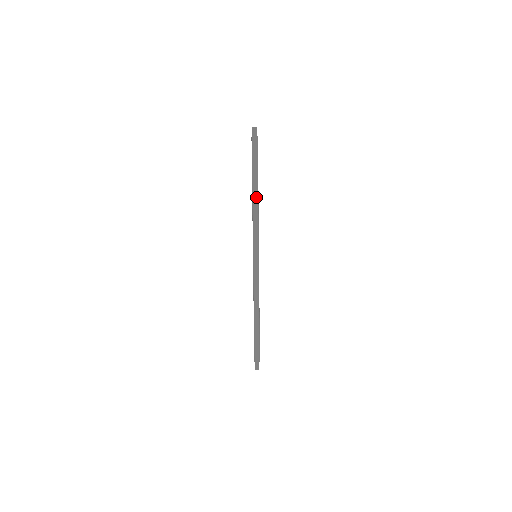
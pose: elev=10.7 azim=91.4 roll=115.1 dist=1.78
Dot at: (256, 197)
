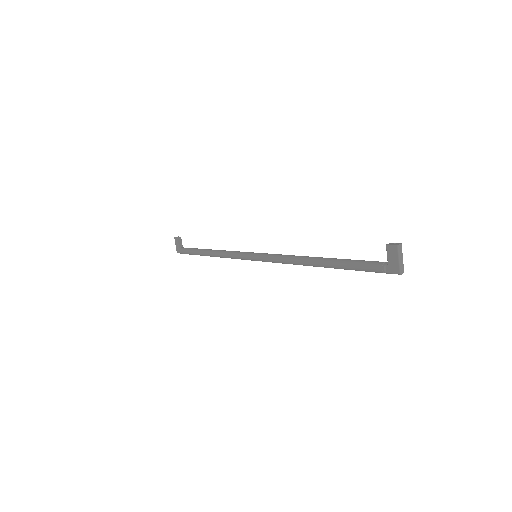
Dot at: (314, 266)
